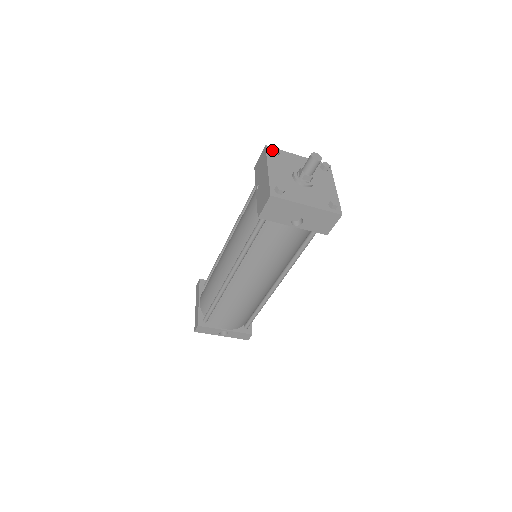
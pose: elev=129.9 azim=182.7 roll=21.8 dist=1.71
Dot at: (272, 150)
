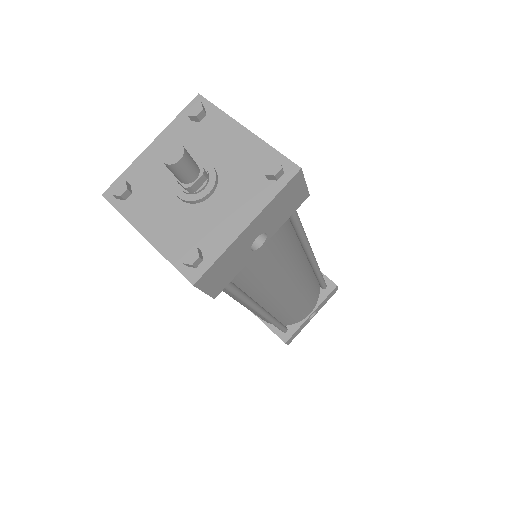
Dot at: (115, 197)
